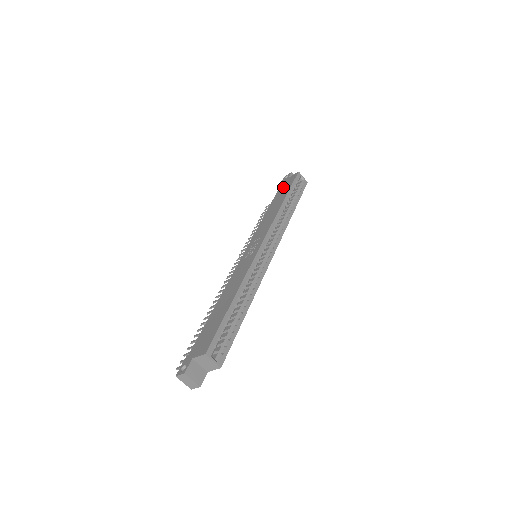
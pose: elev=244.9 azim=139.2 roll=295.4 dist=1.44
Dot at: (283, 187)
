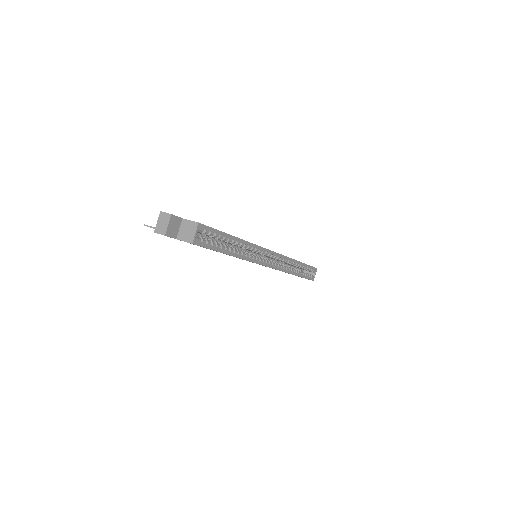
Dot at: occluded
